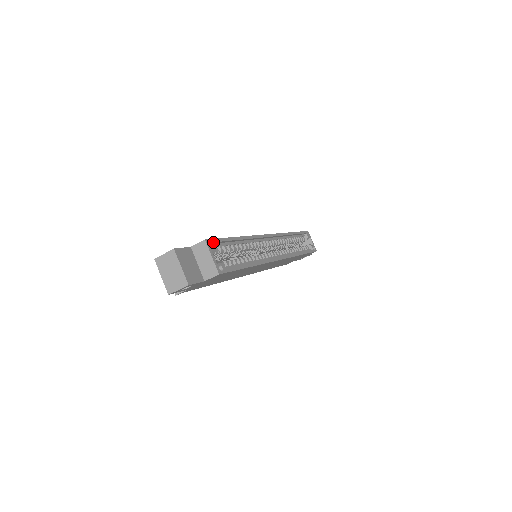
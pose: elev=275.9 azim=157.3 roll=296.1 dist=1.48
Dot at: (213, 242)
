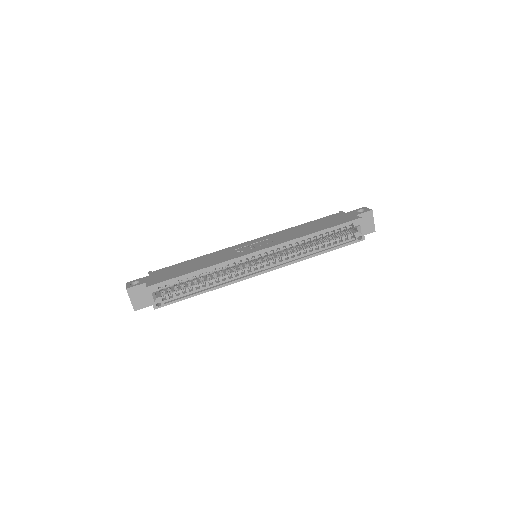
Dot at: (156, 286)
